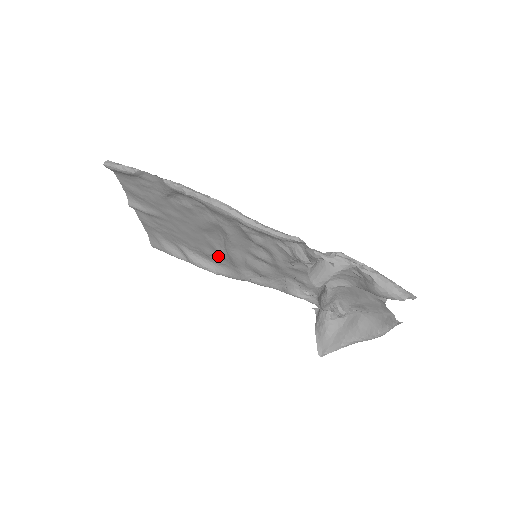
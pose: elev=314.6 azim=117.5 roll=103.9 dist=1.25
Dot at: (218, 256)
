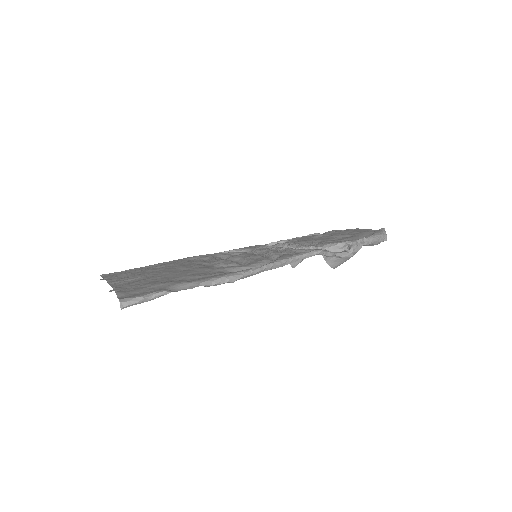
Dot at: occluded
